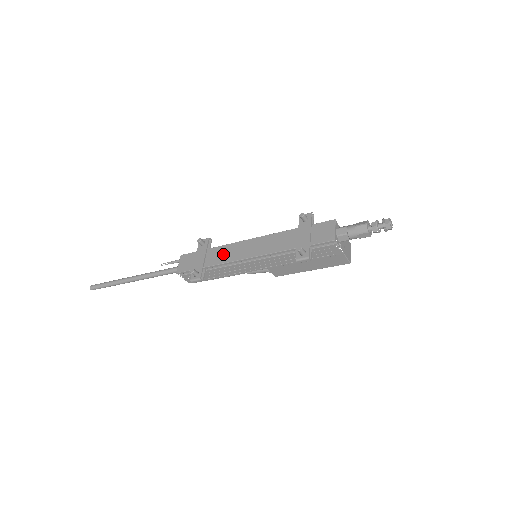
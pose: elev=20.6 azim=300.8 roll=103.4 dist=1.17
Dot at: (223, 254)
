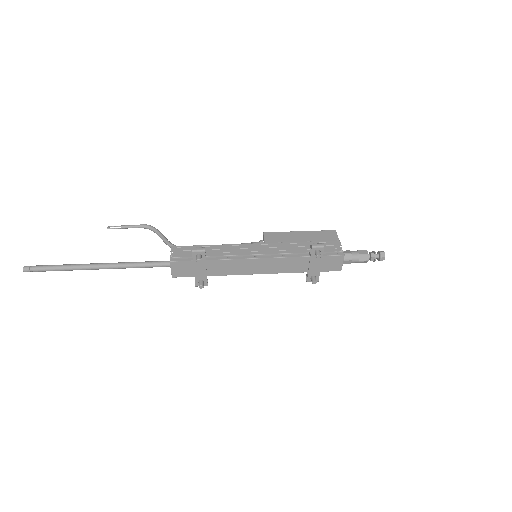
Dot at: (228, 268)
